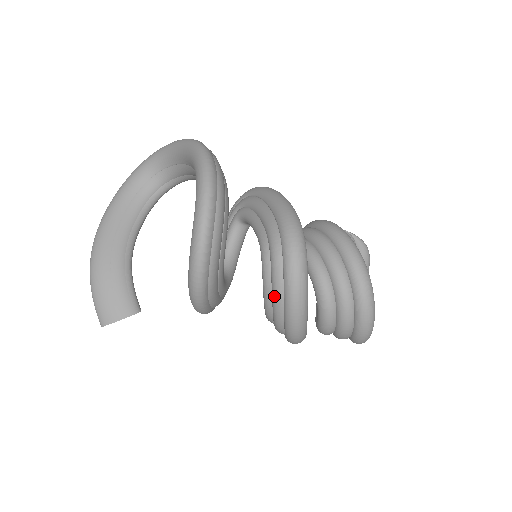
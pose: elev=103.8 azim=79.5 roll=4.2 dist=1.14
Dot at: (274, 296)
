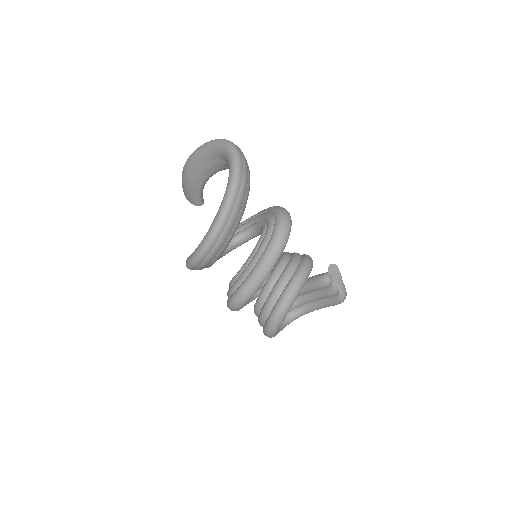
Dot at: occluded
